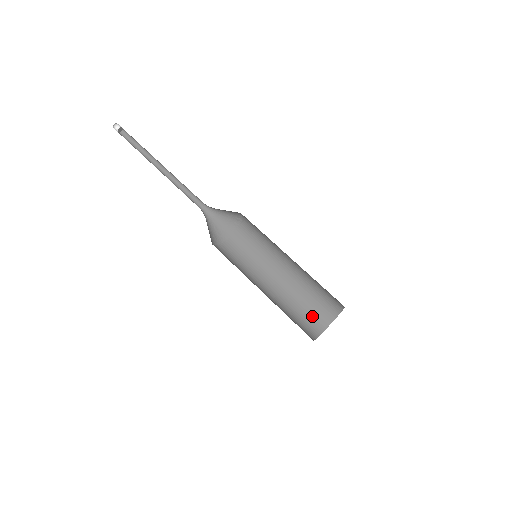
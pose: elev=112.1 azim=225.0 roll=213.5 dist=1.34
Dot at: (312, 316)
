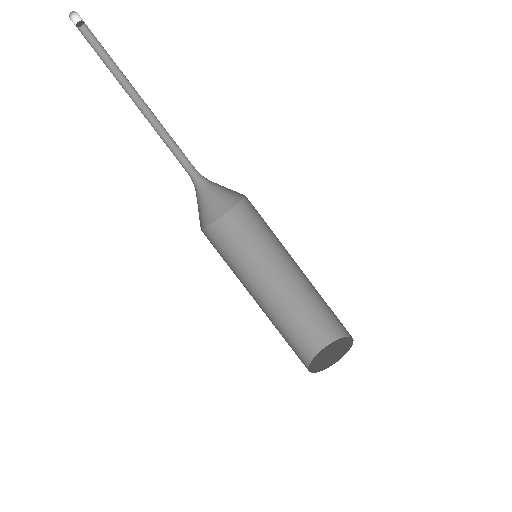
Dot at: (302, 339)
